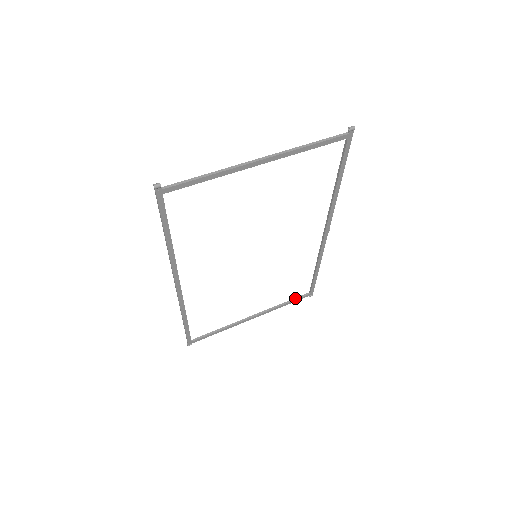
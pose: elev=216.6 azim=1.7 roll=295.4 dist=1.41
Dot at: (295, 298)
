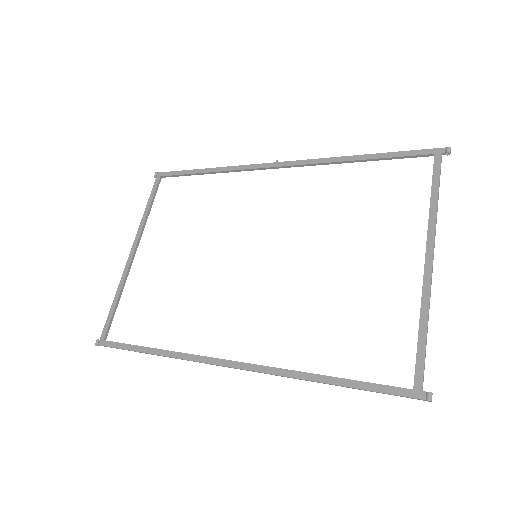
Dot at: (154, 195)
